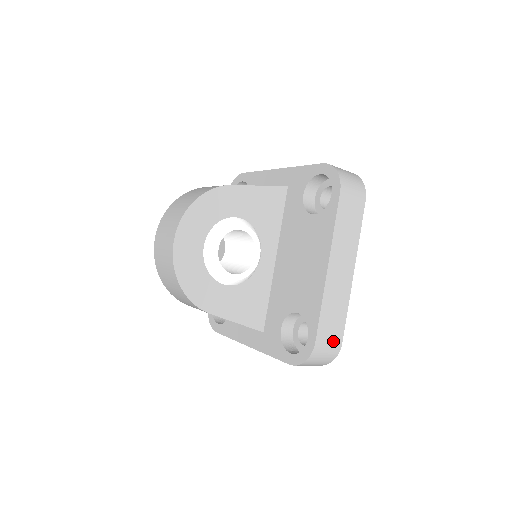
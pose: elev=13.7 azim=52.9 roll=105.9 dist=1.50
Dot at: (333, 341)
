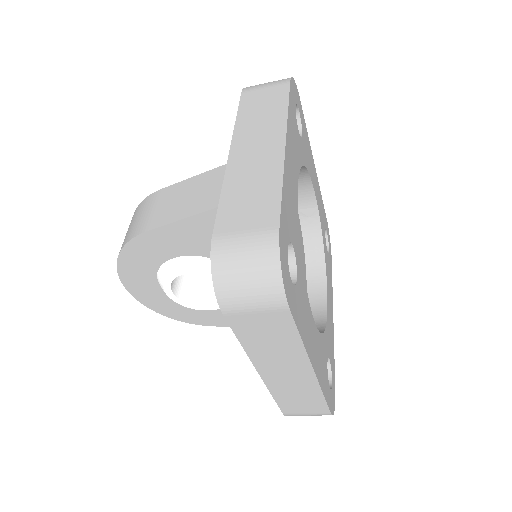
Dot at: (313, 412)
